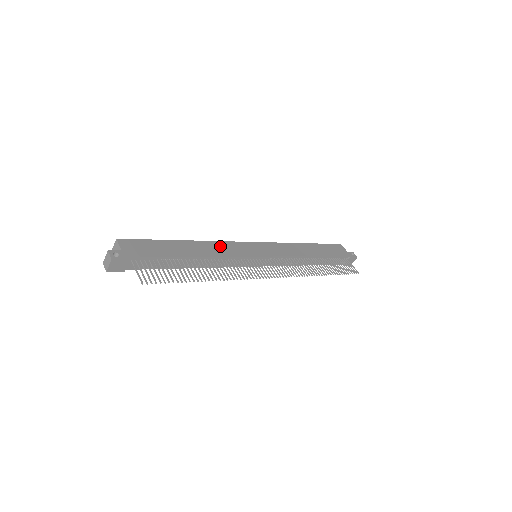
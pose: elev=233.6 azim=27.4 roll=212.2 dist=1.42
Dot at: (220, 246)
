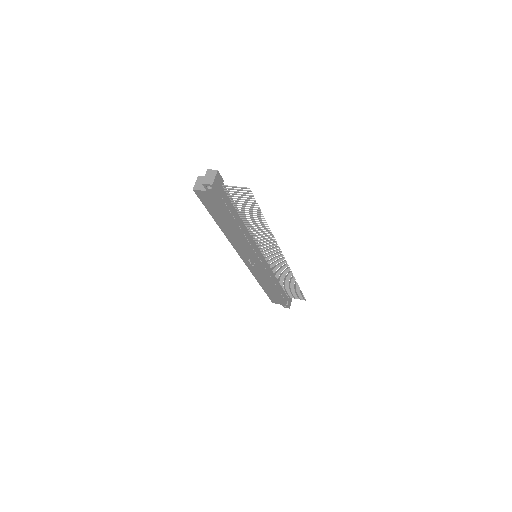
Dot at: occluded
